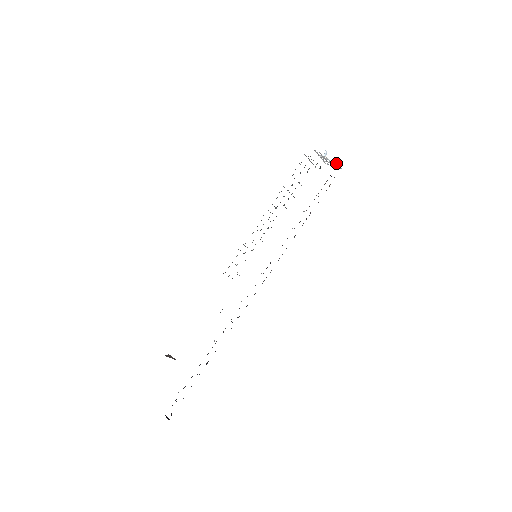
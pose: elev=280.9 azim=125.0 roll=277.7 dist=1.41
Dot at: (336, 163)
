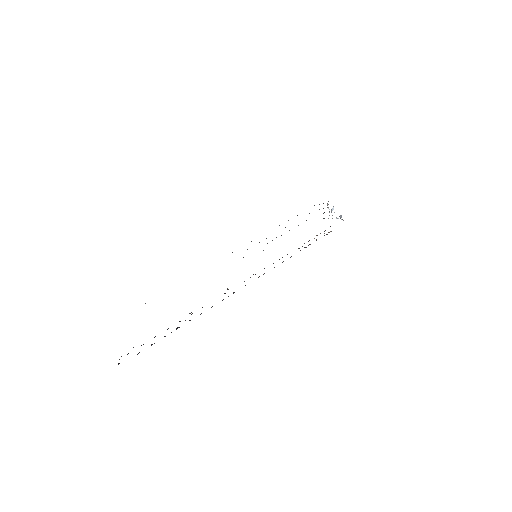
Dot at: (341, 216)
